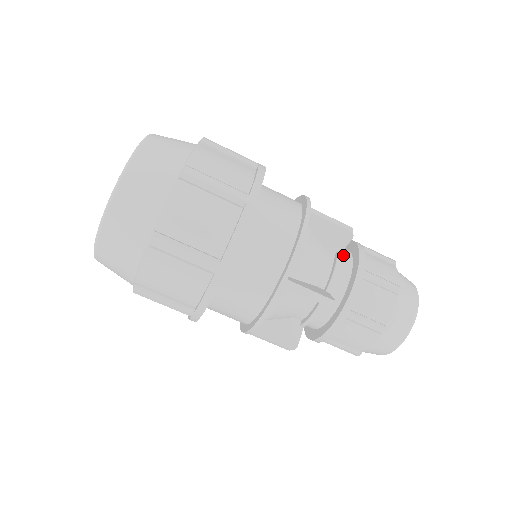
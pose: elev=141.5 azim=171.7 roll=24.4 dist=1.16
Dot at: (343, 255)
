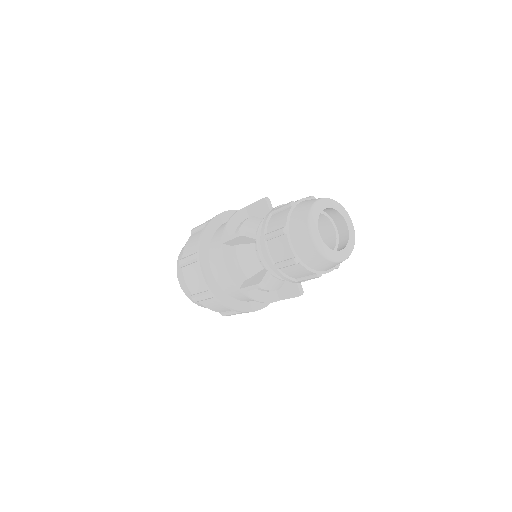
Dot at: occluded
